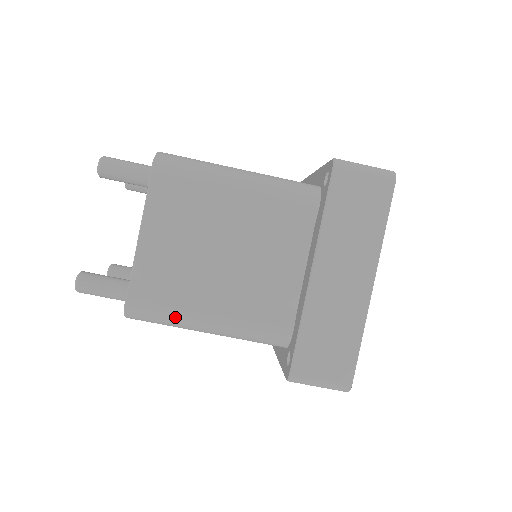
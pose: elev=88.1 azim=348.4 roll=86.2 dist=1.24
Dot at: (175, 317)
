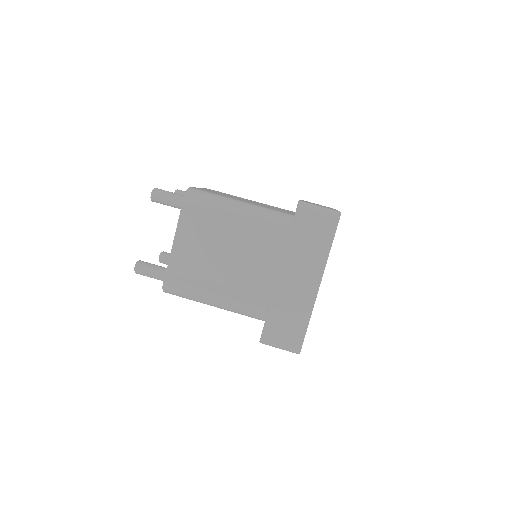
Dot at: (193, 295)
